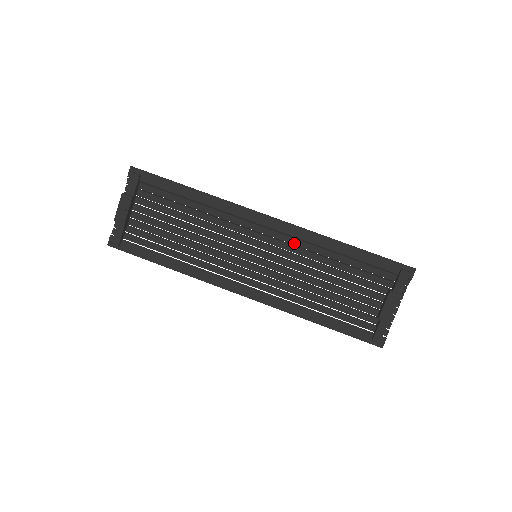
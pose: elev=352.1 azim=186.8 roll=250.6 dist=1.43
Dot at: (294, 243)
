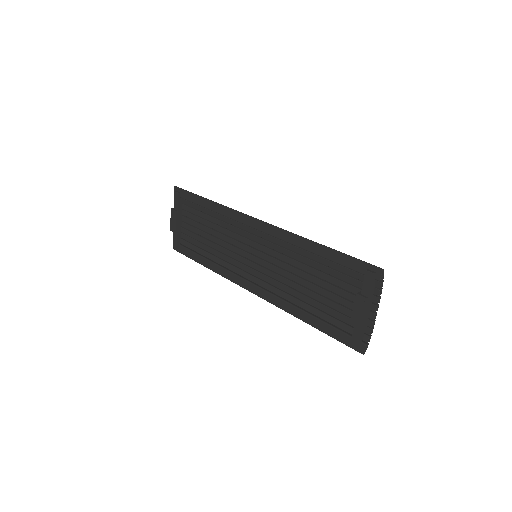
Dot at: (279, 243)
